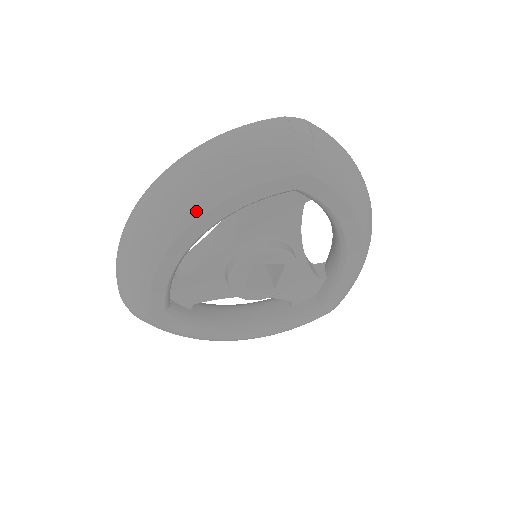
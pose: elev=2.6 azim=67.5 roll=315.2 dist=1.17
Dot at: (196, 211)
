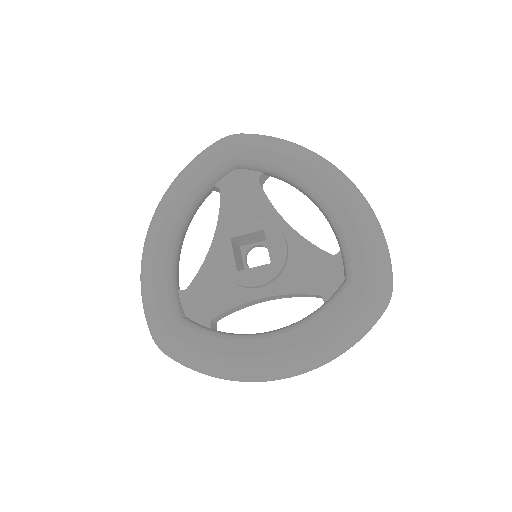
Dot at: (165, 205)
